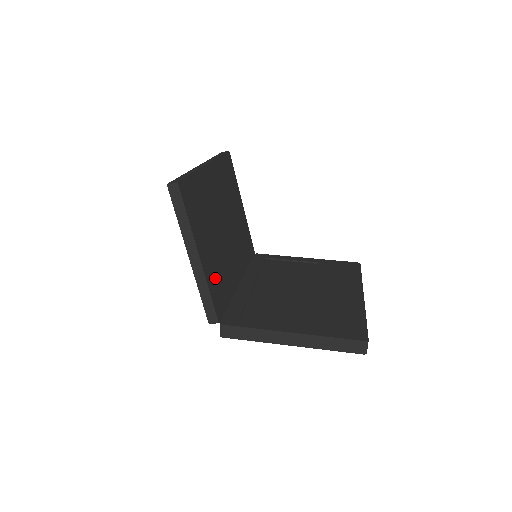
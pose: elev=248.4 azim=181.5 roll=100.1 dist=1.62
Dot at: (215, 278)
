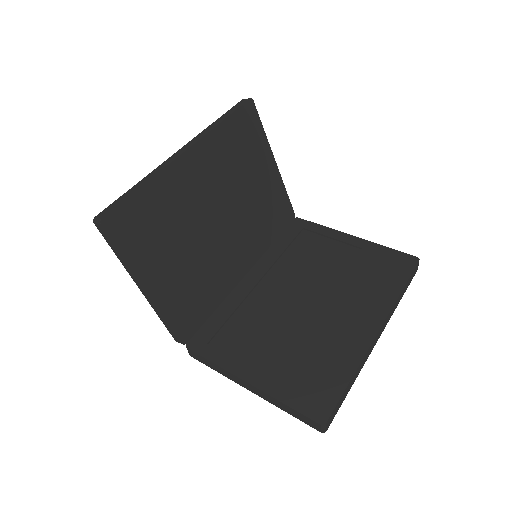
Dot at: (183, 297)
